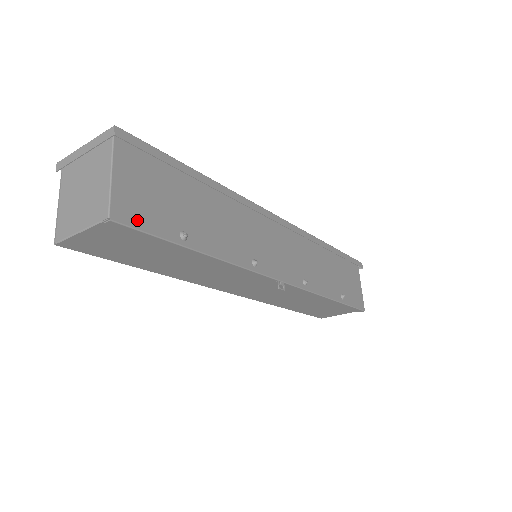
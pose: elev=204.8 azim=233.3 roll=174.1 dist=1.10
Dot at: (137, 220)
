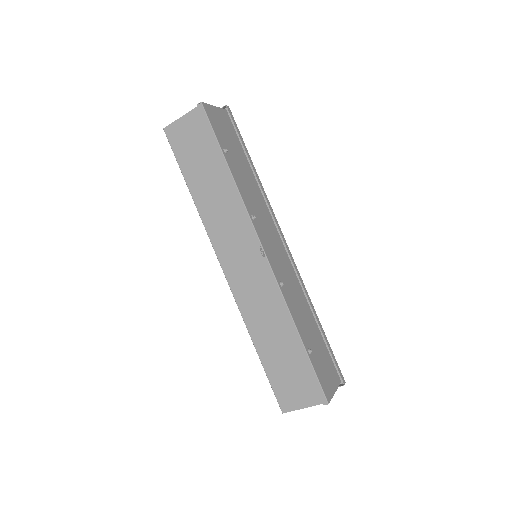
Dot at: (211, 119)
